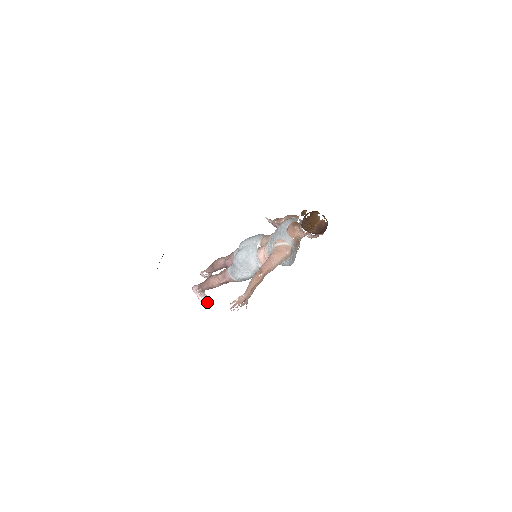
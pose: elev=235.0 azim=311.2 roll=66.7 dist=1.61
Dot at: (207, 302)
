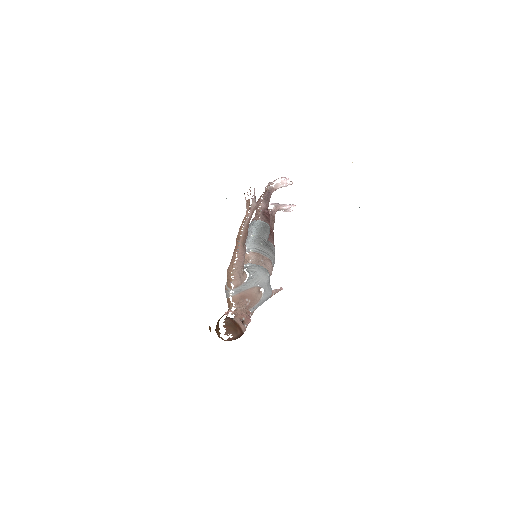
Dot at: (290, 209)
